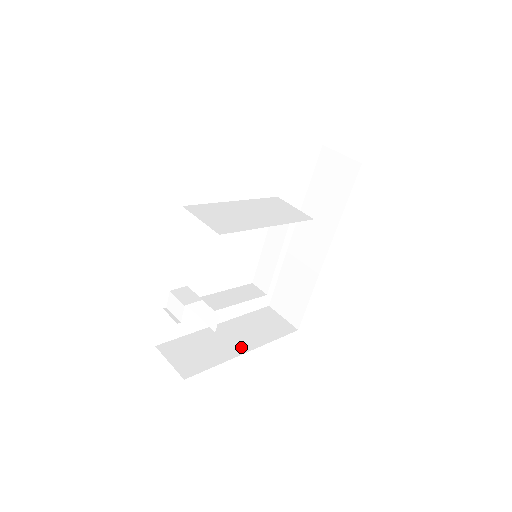
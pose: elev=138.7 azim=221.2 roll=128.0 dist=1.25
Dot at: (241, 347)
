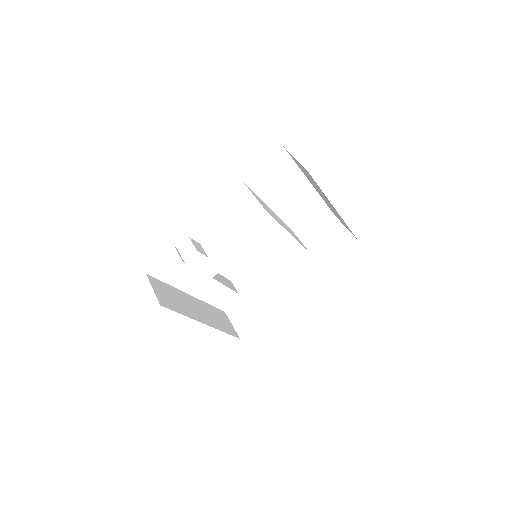
Dot at: (201, 318)
